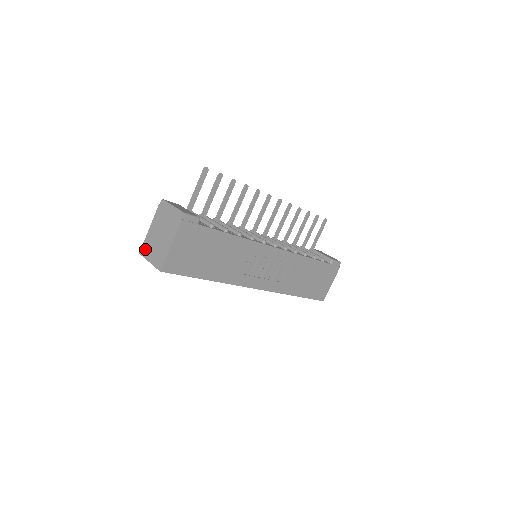
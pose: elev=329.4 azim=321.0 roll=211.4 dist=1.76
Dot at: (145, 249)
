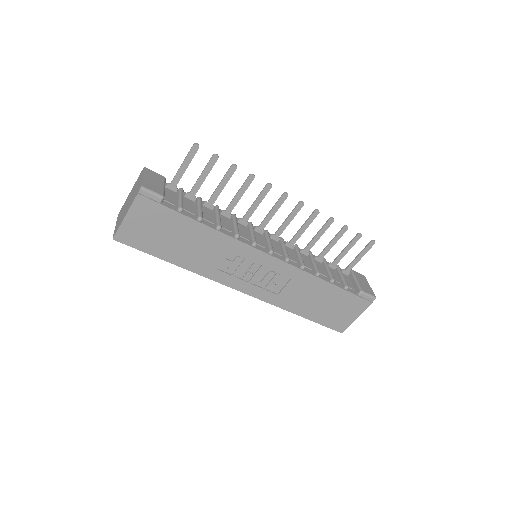
Dot at: (120, 212)
